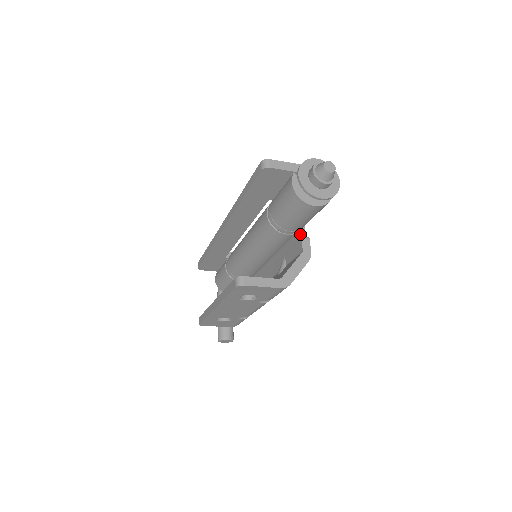
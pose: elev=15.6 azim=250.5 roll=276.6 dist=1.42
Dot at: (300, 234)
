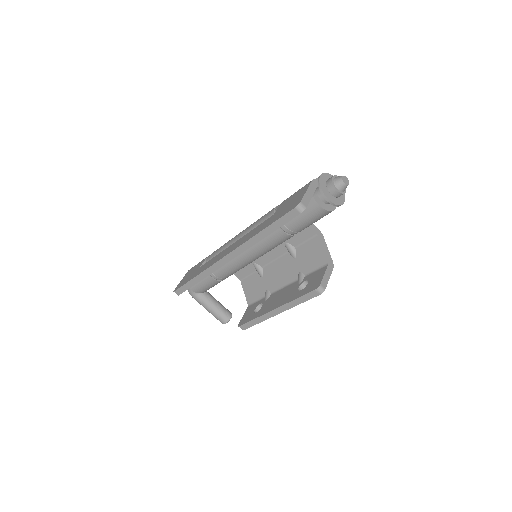
Dot at: occluded
